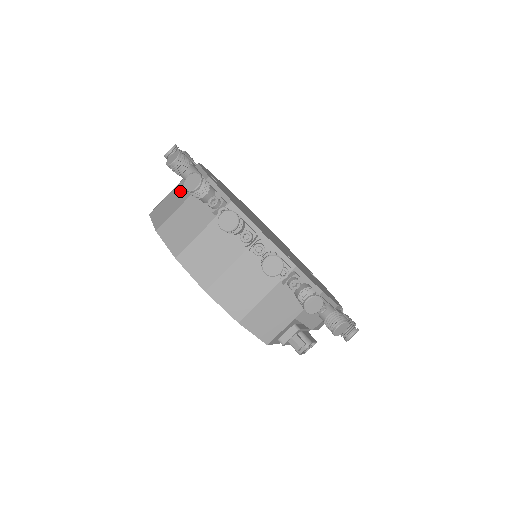
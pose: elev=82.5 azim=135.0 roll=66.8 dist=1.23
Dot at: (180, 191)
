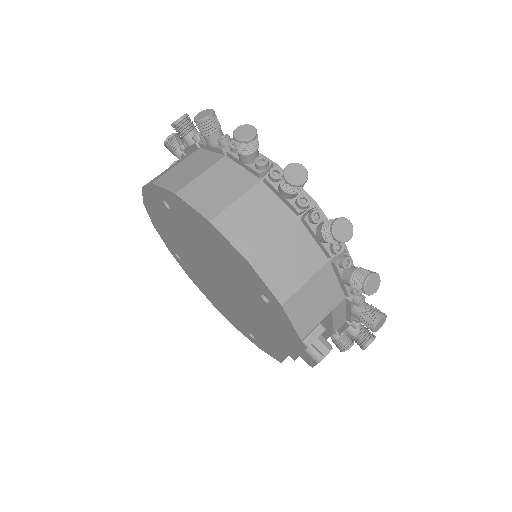
Dot at: (199, 158)
